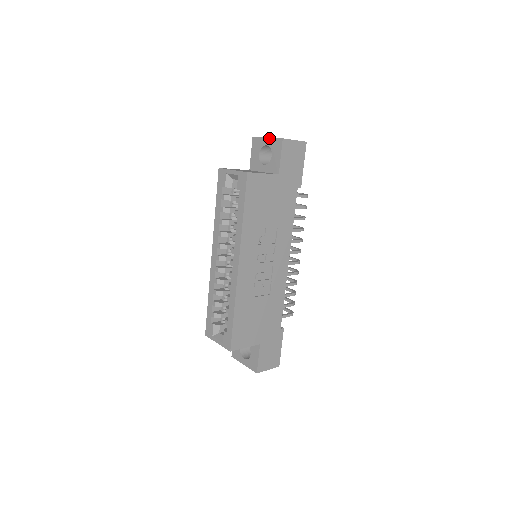
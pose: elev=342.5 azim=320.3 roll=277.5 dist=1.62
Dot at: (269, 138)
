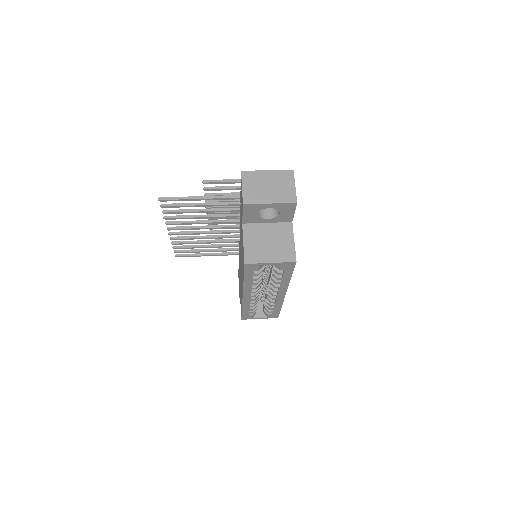
Dot at: (274, 204)
